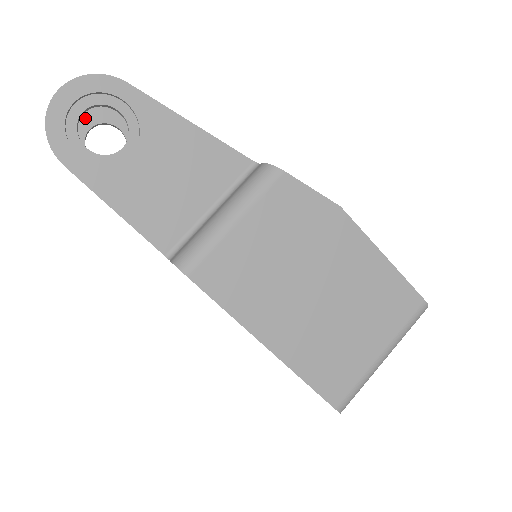
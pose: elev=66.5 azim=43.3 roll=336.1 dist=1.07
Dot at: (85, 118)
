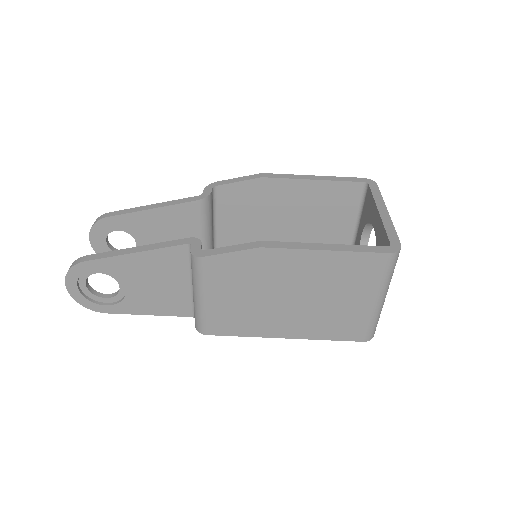
Dot at: (98, 239)
